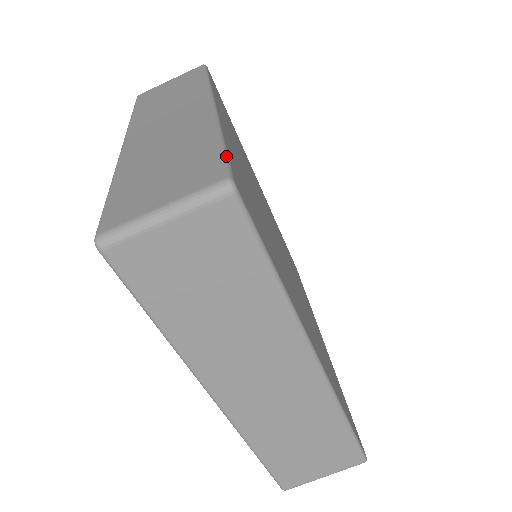
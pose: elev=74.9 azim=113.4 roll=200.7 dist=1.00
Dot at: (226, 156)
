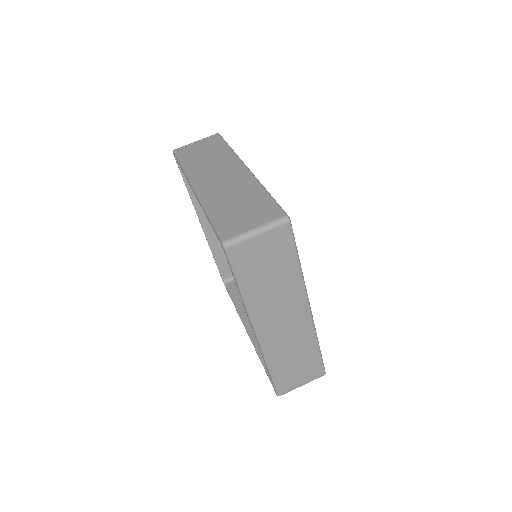
Dot at: occluded
